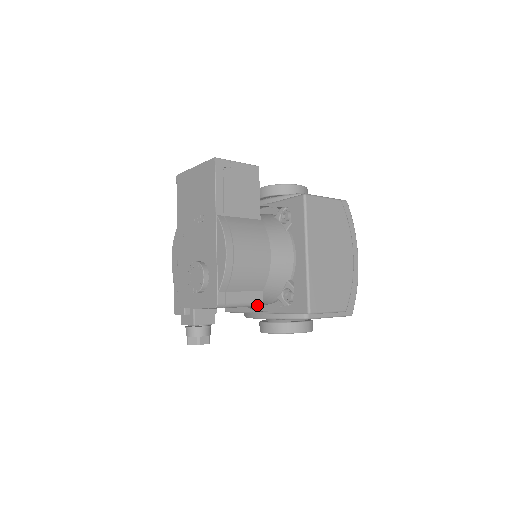
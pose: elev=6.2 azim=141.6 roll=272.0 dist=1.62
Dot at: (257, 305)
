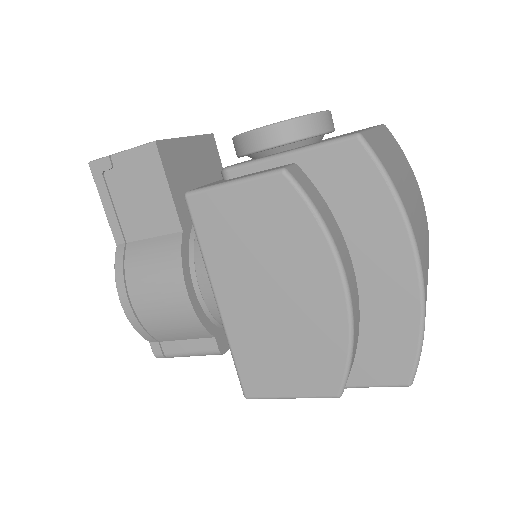
Dot at: (217, 354)
